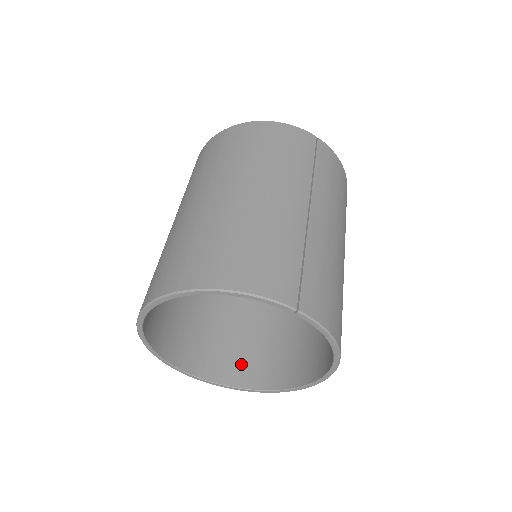
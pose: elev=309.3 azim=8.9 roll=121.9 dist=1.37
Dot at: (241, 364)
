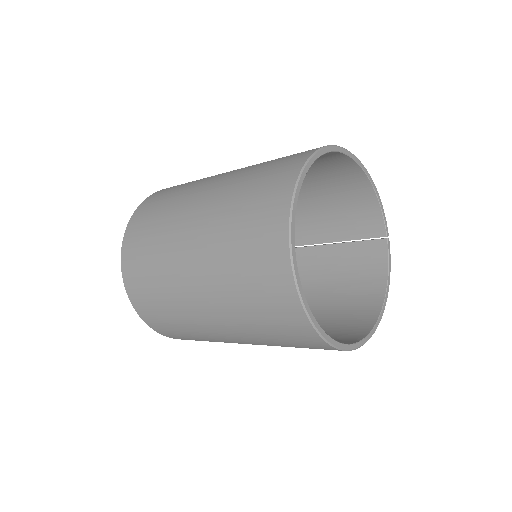
Dot at: occluded
